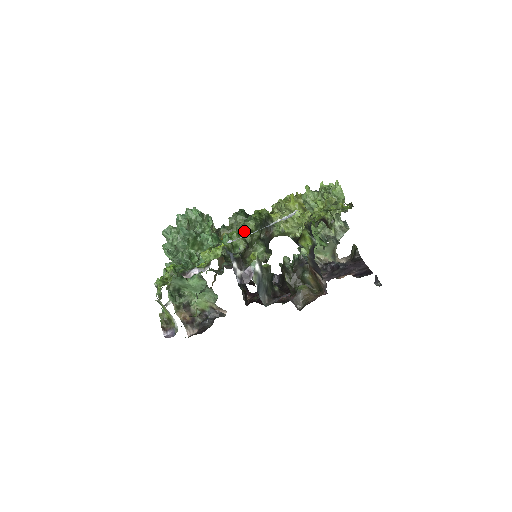
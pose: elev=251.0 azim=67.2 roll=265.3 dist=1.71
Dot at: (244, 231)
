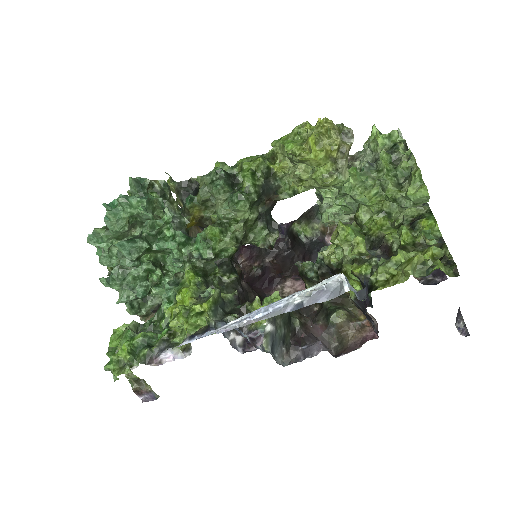
Dot at: (231, 218)
